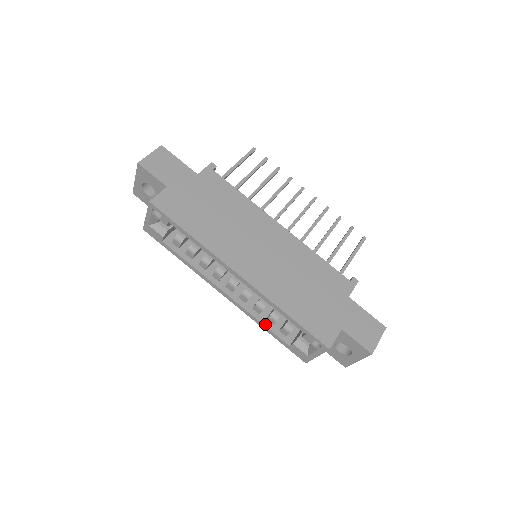
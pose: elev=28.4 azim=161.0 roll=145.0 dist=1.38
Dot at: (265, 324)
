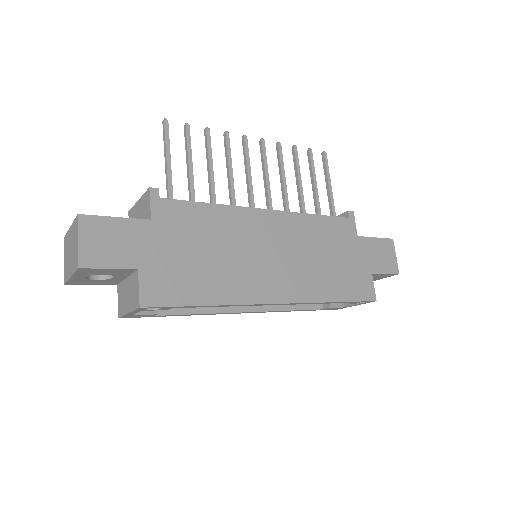
Dot at: (295, 309)
